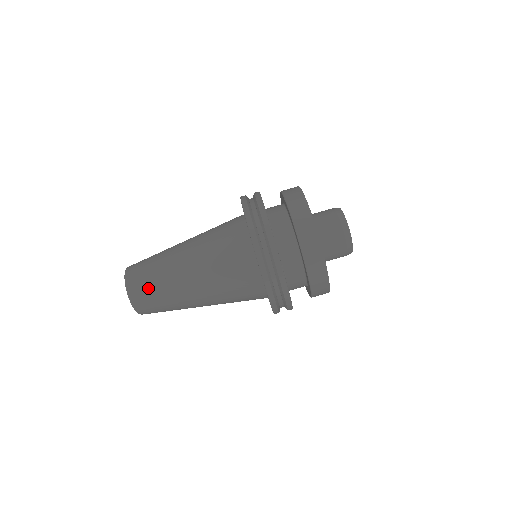
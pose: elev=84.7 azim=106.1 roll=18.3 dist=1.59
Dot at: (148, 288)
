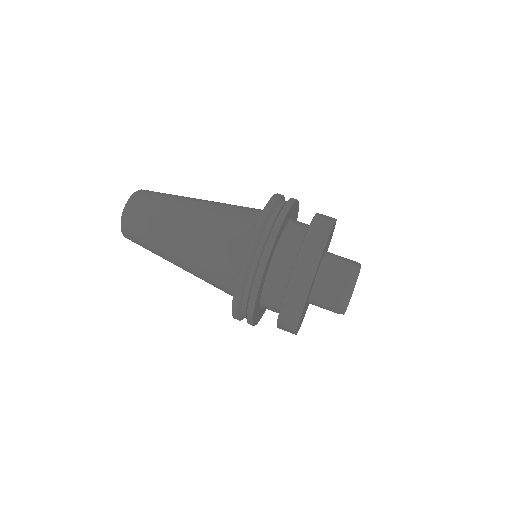
Dot at: (162, 193)
